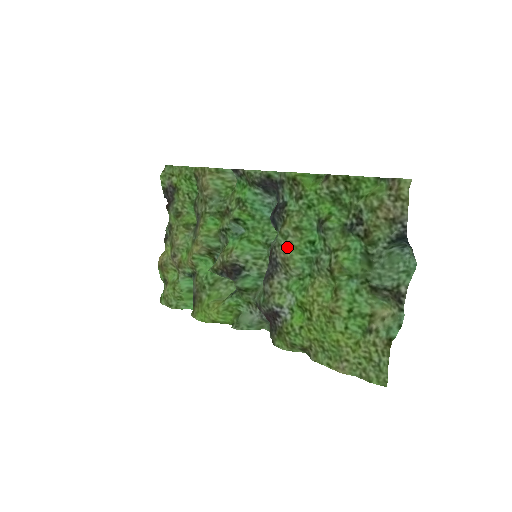
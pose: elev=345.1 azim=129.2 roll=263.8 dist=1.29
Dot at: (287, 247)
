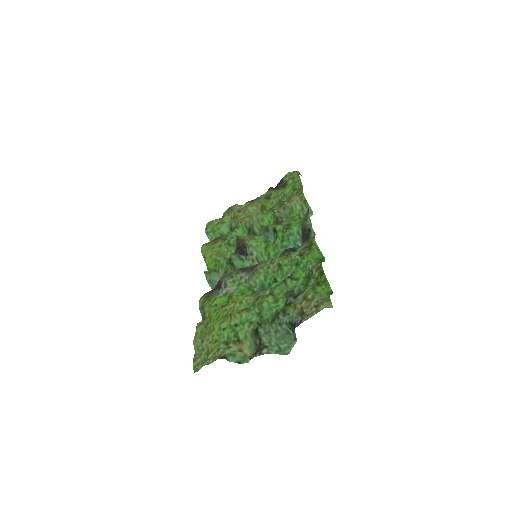
Dot at: (265, 267)
